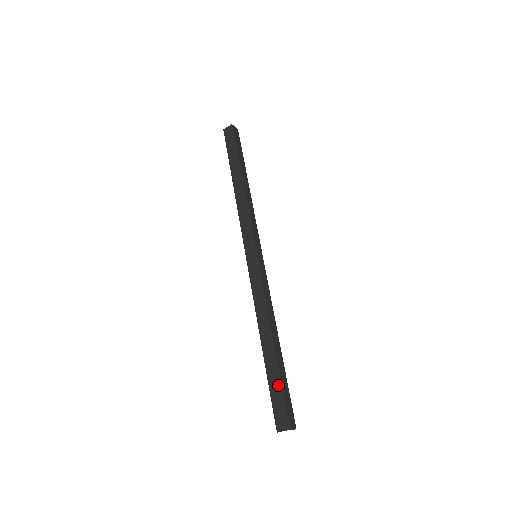
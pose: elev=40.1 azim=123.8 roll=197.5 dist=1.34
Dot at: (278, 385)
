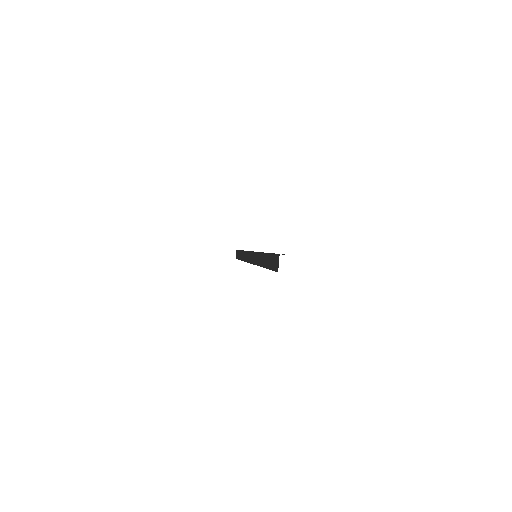
Dot at: (270, 257)
